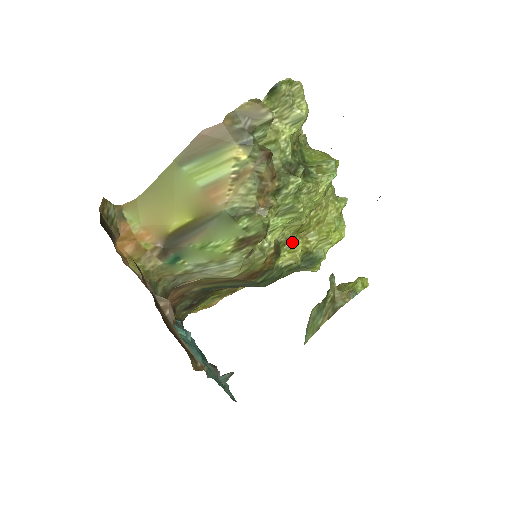
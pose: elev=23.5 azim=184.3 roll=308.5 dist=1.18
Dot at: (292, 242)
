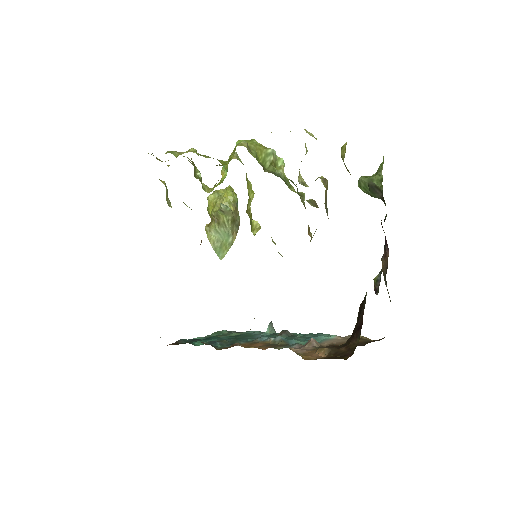
Dot at: (251, 222)
